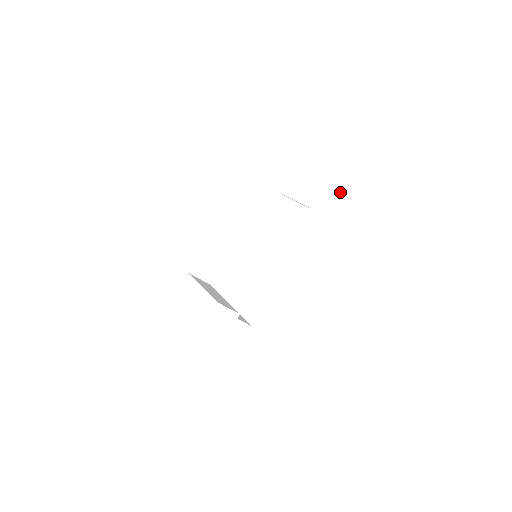
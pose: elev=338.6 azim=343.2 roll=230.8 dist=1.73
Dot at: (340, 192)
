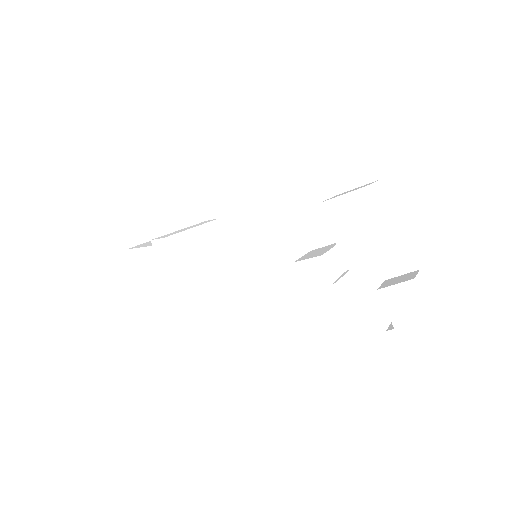
Dot at: (409, 294)
